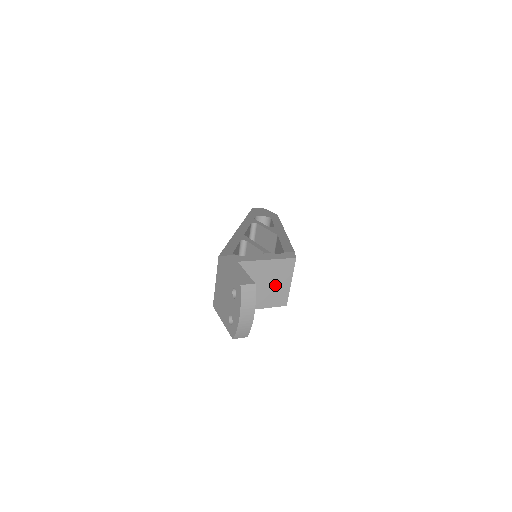
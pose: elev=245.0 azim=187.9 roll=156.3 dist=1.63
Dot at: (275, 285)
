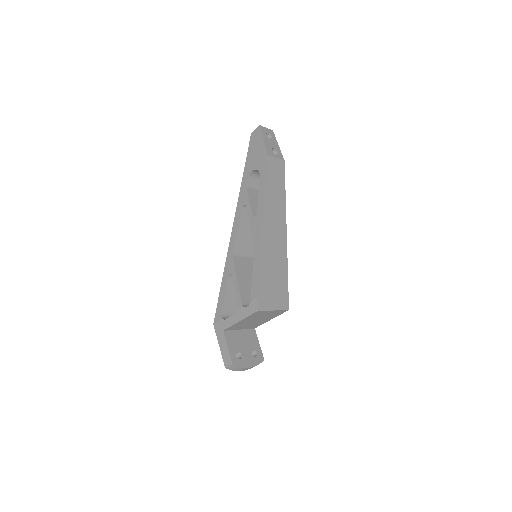
Dot at: (264, 316)
